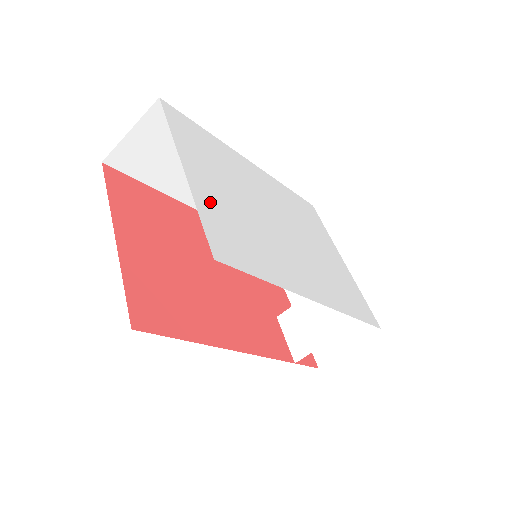
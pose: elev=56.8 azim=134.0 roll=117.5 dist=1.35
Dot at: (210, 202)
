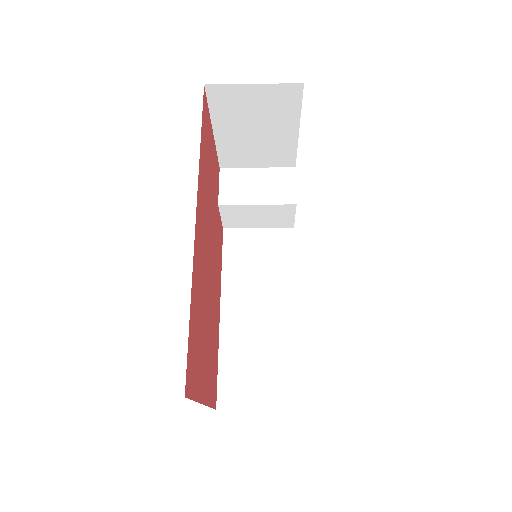
Dot at: occluded
